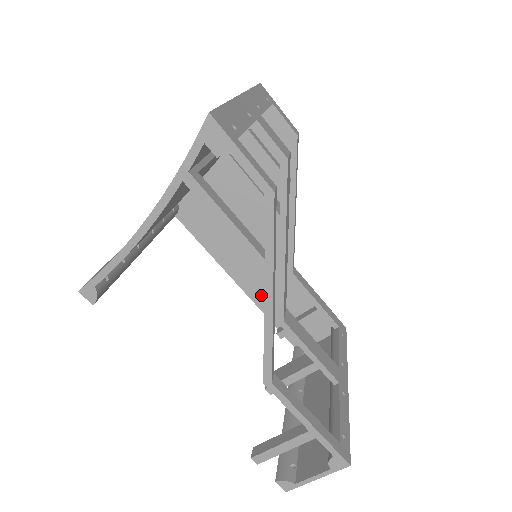
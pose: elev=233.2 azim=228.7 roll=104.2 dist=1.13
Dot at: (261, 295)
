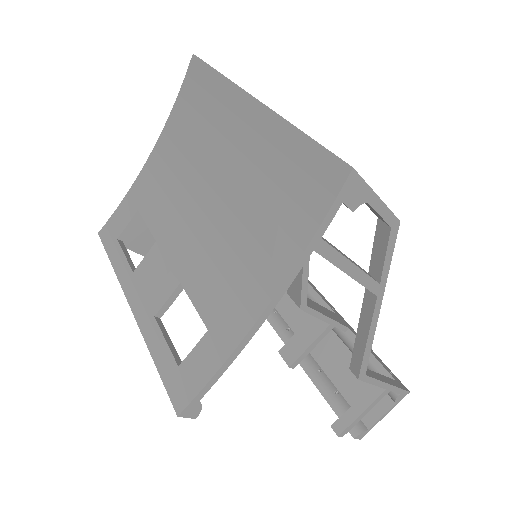
Dot at: occluded
